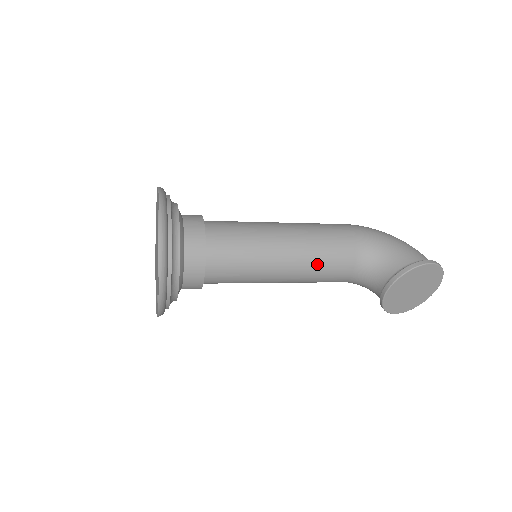
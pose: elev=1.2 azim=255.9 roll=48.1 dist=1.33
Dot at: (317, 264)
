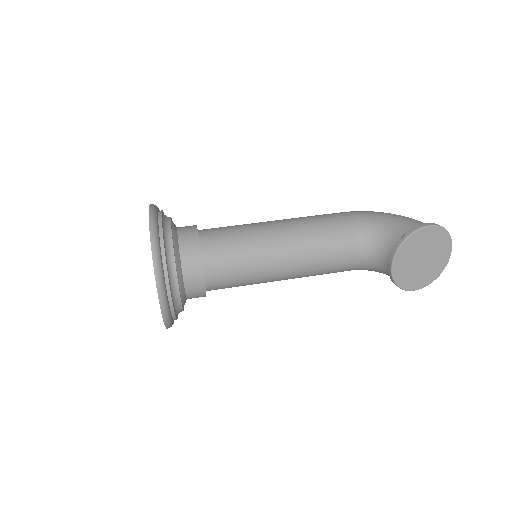
Dot at: (316, 250)
